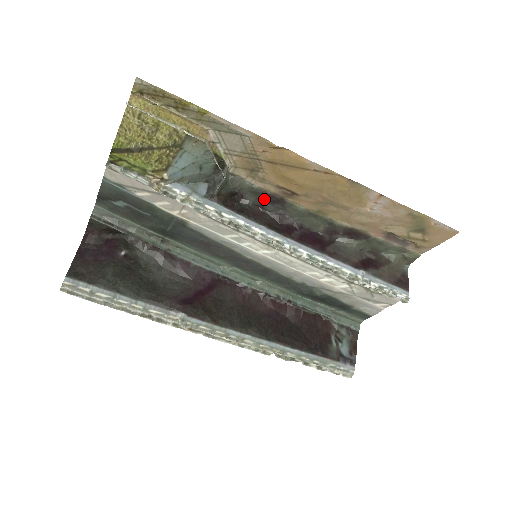
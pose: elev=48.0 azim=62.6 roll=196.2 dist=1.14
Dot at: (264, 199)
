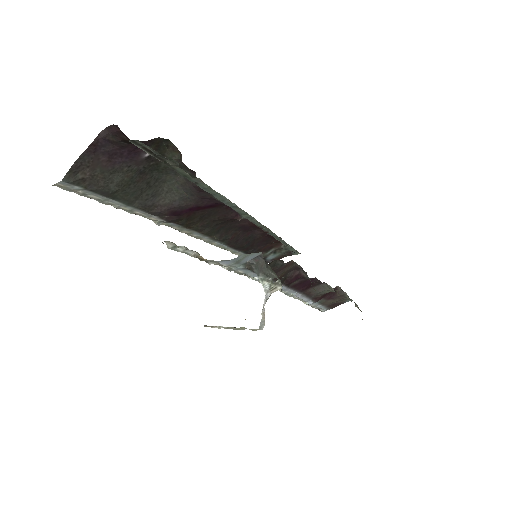
Dot at: occluded
